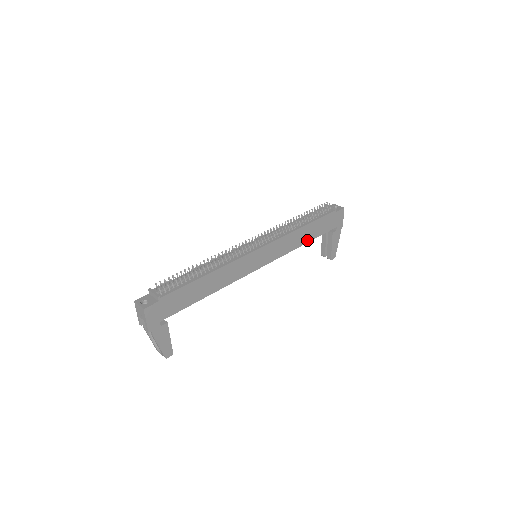
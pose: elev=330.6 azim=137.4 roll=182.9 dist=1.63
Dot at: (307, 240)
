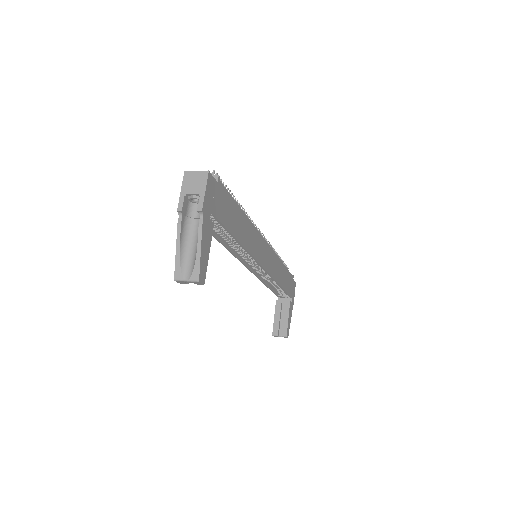
Dot at: (281, 284)
